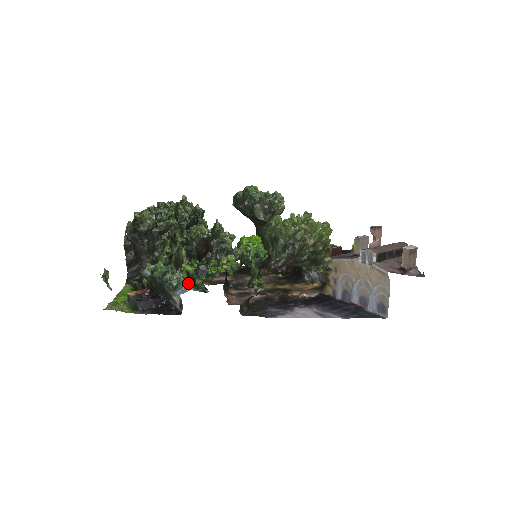
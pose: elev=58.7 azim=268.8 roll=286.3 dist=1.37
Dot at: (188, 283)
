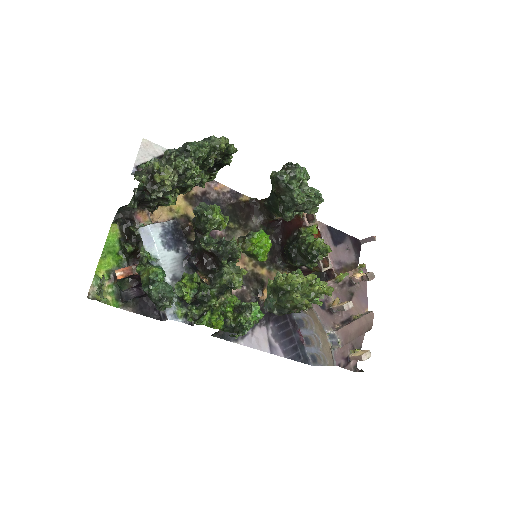
Dot at: (180, 306)
